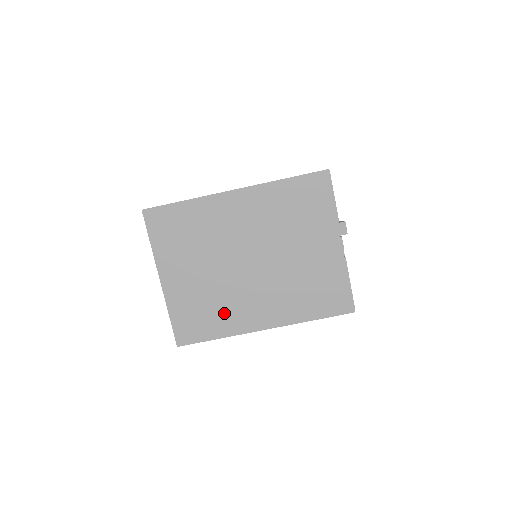
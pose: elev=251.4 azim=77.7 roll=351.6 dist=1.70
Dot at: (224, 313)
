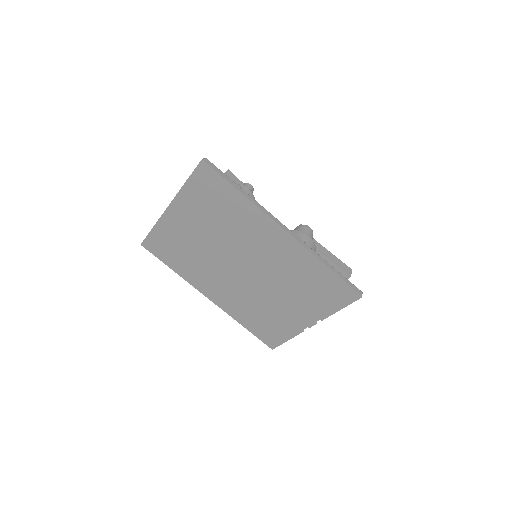
Dot at: (192, 266)
